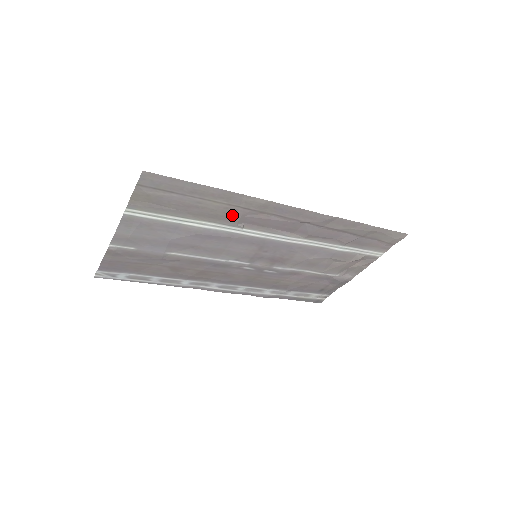
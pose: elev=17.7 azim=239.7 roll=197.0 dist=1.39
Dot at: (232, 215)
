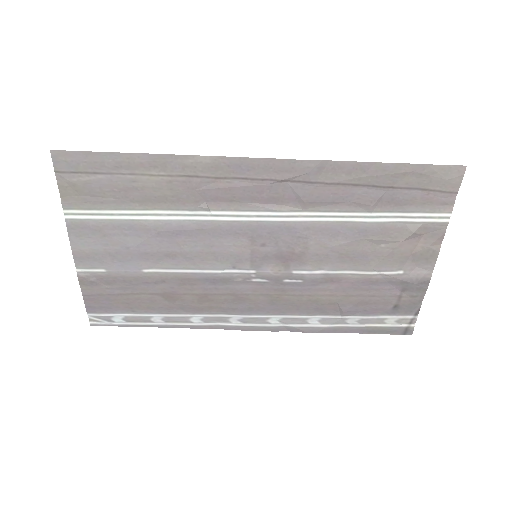
Dot at: (184, 192)
